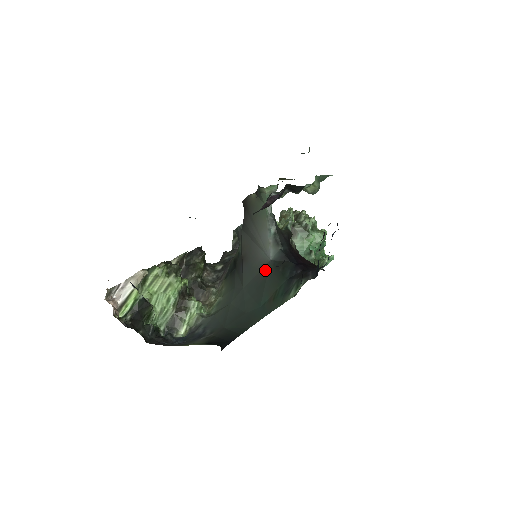
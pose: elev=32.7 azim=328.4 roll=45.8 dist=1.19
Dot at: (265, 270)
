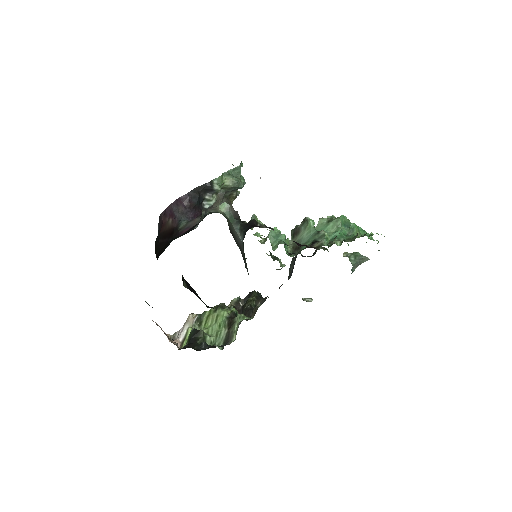
Dot at: occluded
